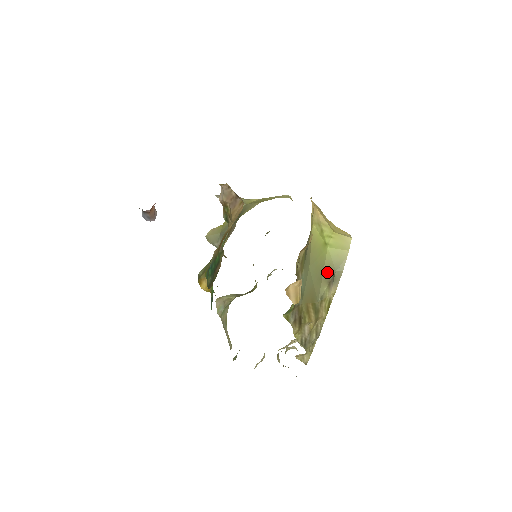
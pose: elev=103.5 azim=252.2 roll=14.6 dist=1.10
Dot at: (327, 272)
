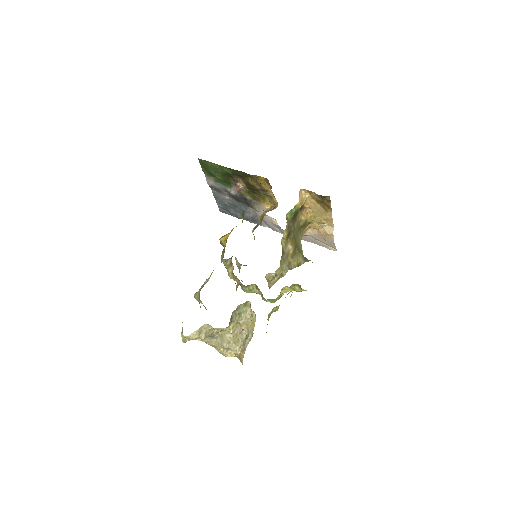
Dot at: occluded
